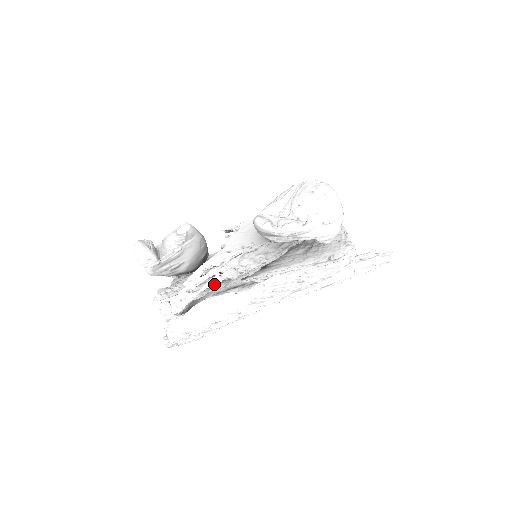
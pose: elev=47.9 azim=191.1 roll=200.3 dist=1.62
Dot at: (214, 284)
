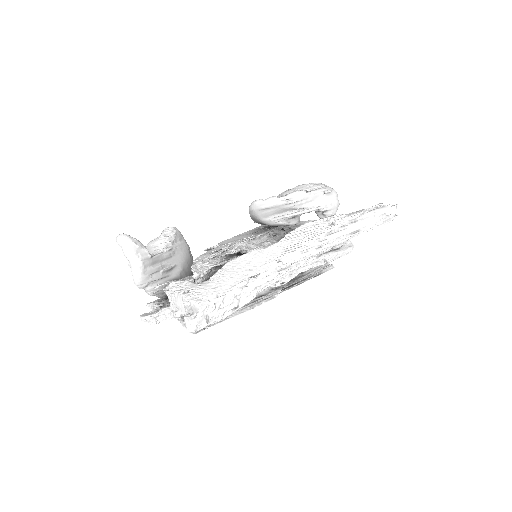
Dot at: (233, 252)
